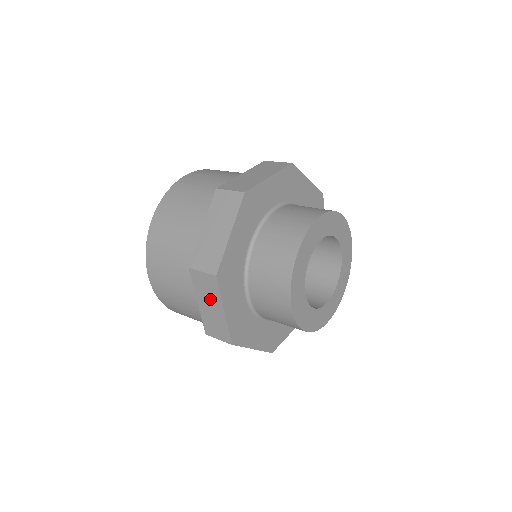
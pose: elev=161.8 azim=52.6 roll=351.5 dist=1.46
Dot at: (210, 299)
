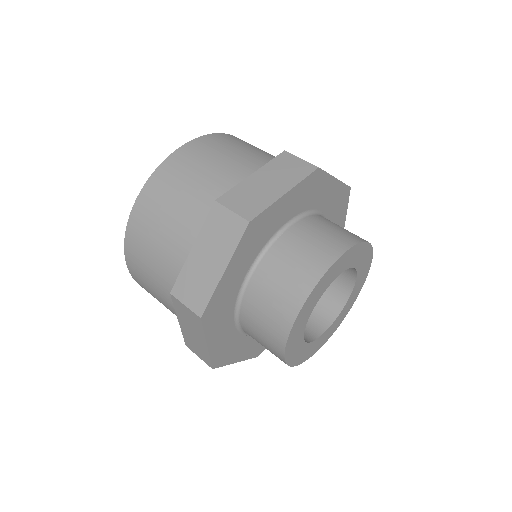
Dot at: (216, 249)
